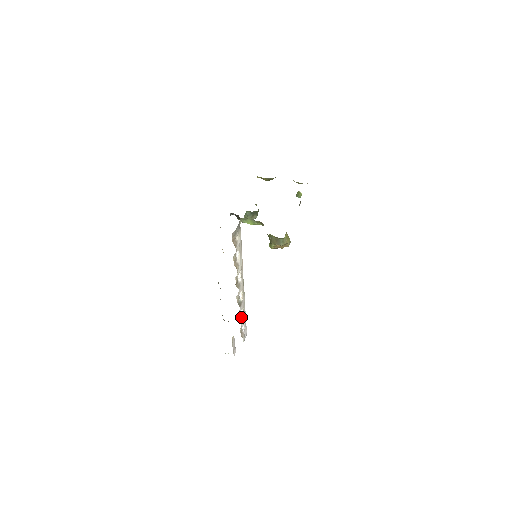
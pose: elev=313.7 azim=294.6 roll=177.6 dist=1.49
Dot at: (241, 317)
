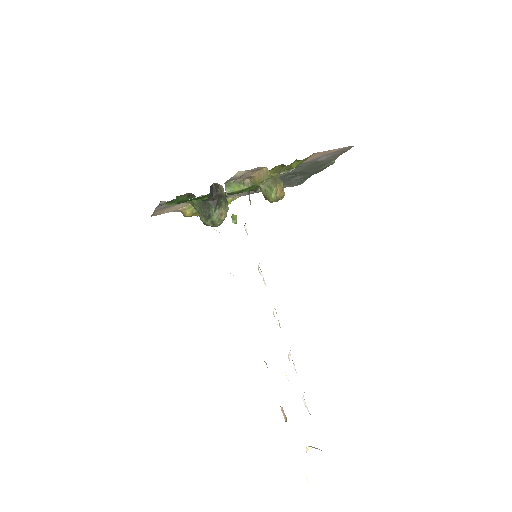
Dot at: occluded
